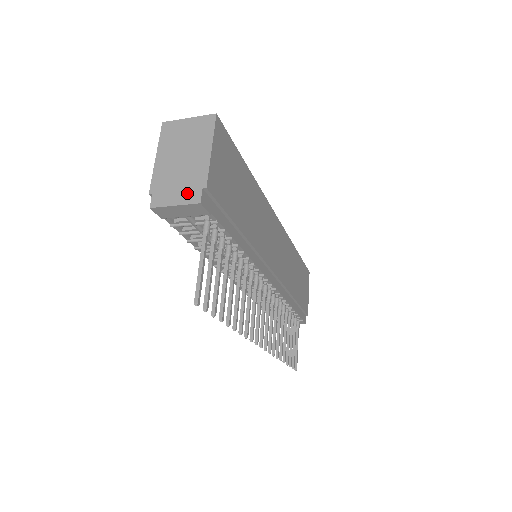
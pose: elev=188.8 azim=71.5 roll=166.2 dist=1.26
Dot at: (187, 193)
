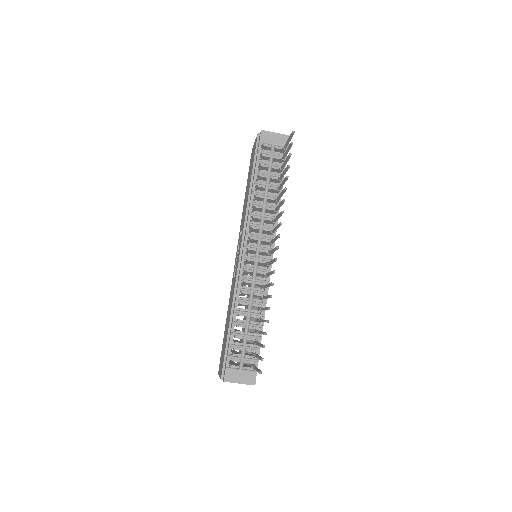
Dot at: occluded
